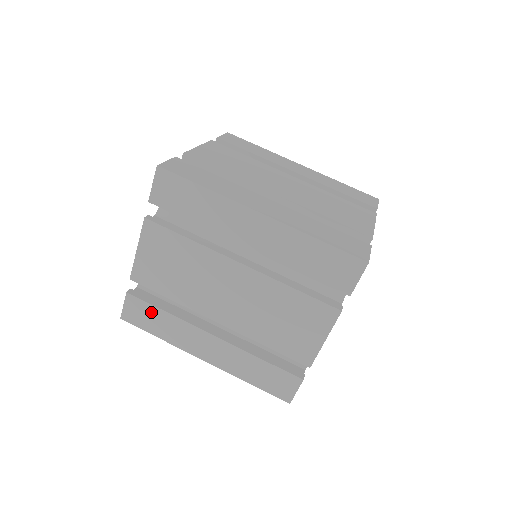
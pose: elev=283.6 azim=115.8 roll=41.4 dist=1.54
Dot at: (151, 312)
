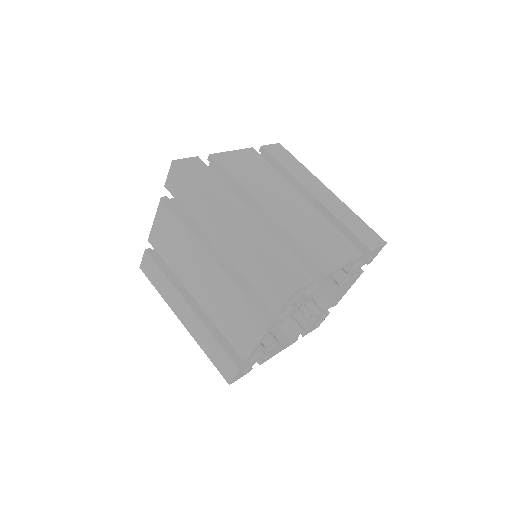
Dot at: (157, 271)
